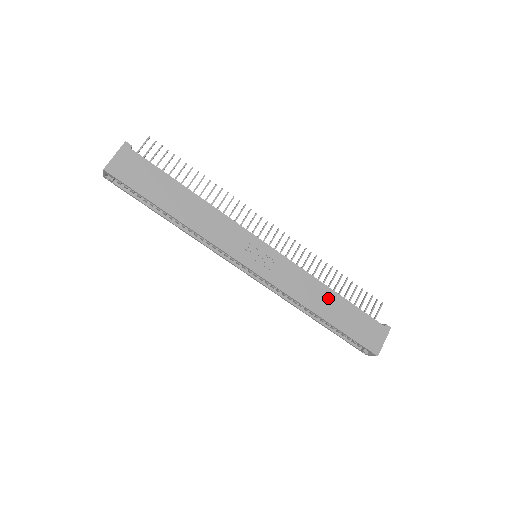
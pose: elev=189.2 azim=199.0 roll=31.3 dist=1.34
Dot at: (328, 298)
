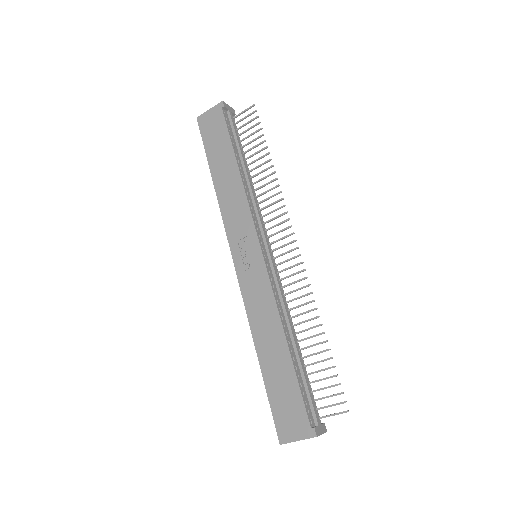
Dot at: (276, 343)
